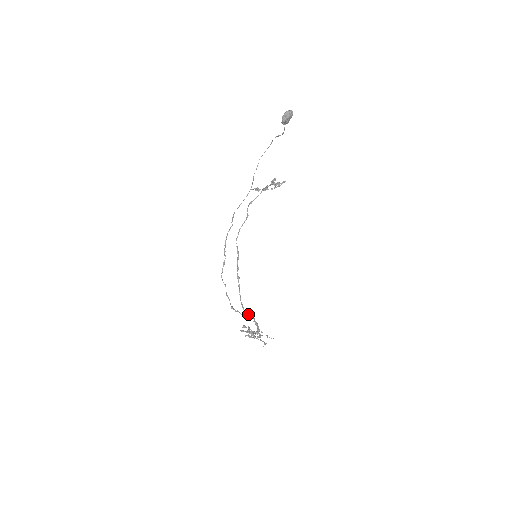
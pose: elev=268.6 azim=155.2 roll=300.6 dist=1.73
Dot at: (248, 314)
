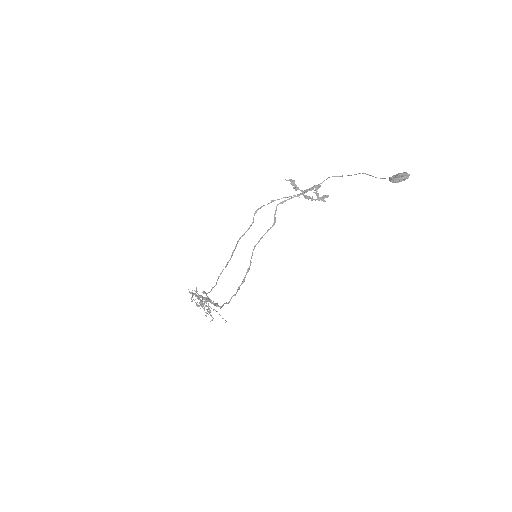
Dot at: occluded
